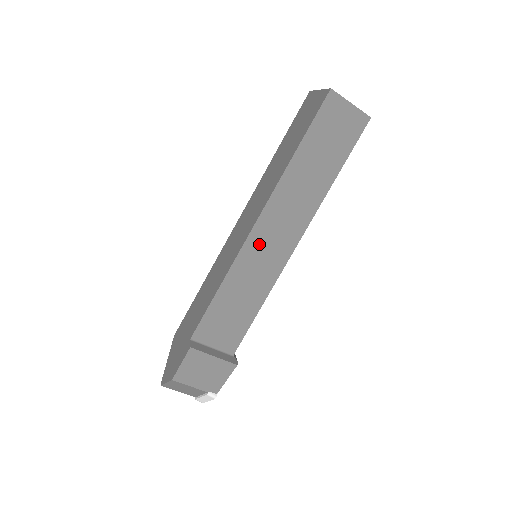
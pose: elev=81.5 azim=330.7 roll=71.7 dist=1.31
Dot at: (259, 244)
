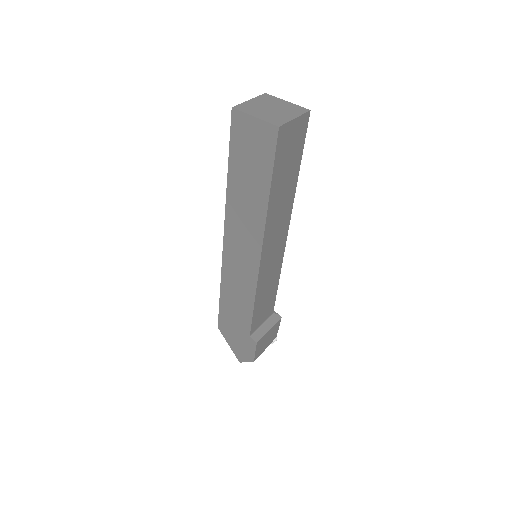
Dot at: (267, 261)
